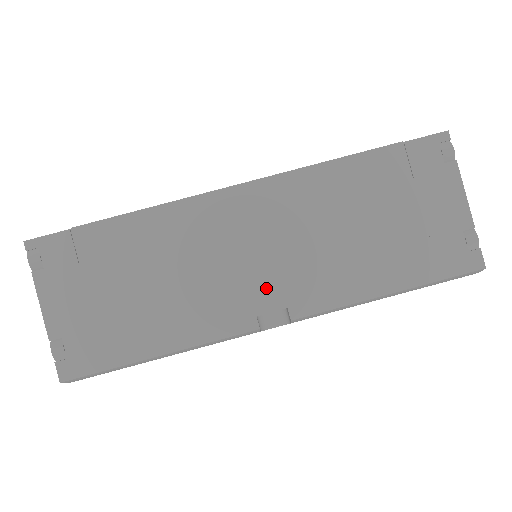
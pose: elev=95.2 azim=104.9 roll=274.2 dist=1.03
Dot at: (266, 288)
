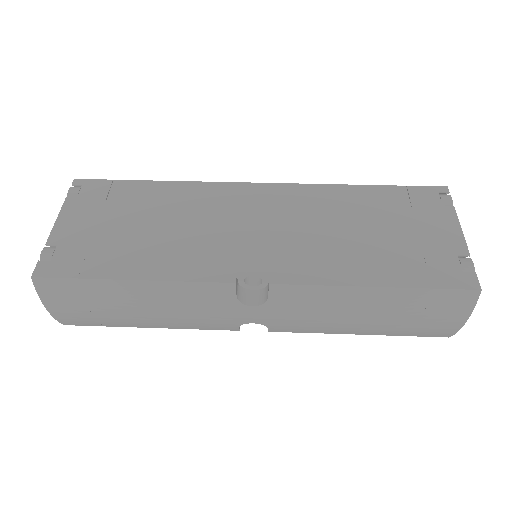
Dot at: (254, 253)
